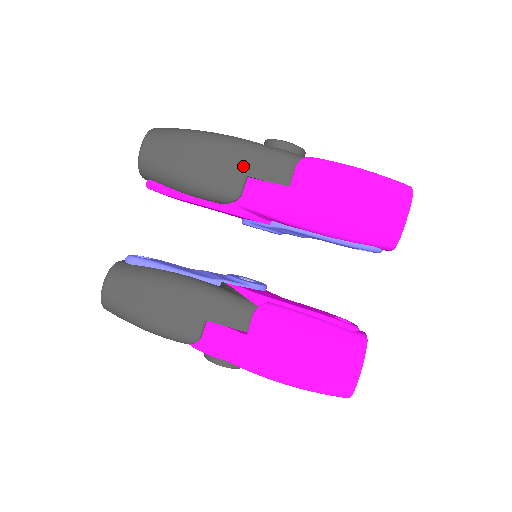
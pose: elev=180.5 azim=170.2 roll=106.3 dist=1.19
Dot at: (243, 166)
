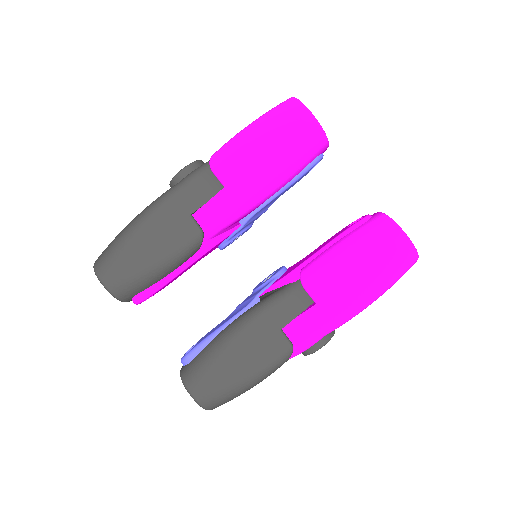
Dot at: (181, 212)
